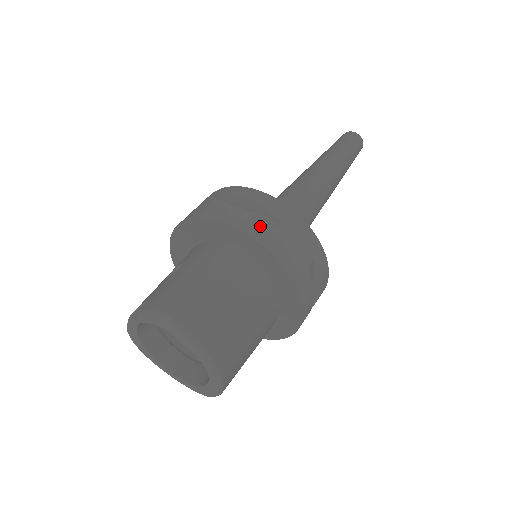
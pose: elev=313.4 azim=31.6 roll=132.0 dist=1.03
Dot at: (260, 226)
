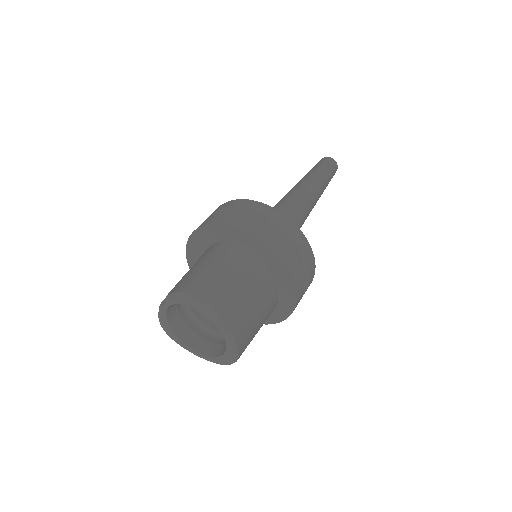
Dot at: (251, 222)
